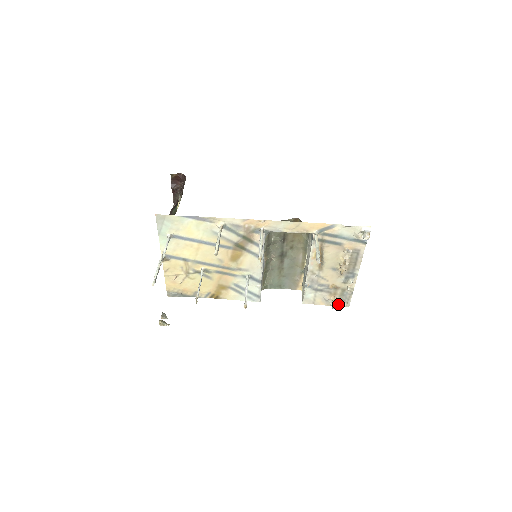
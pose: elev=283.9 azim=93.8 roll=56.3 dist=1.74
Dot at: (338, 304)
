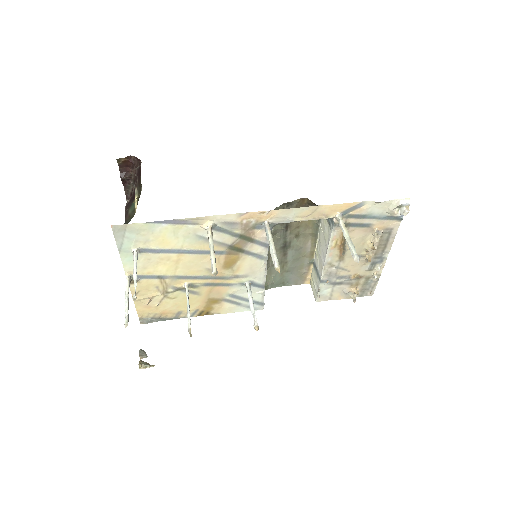
Dot at: (360, 295)
